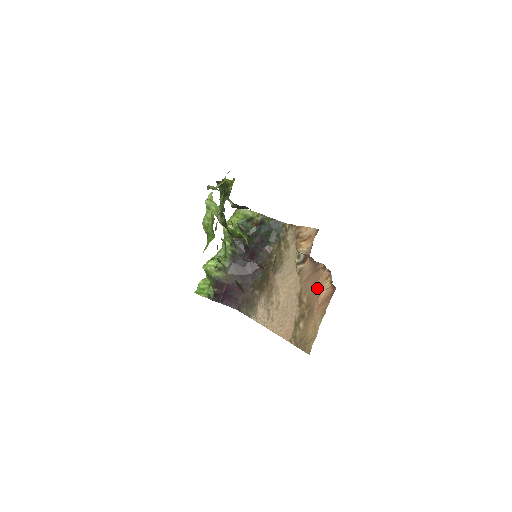
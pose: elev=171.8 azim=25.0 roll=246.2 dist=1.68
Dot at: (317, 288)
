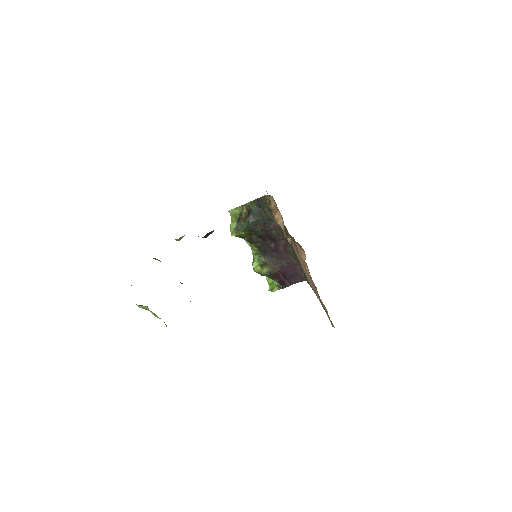
Dot at: occluded
